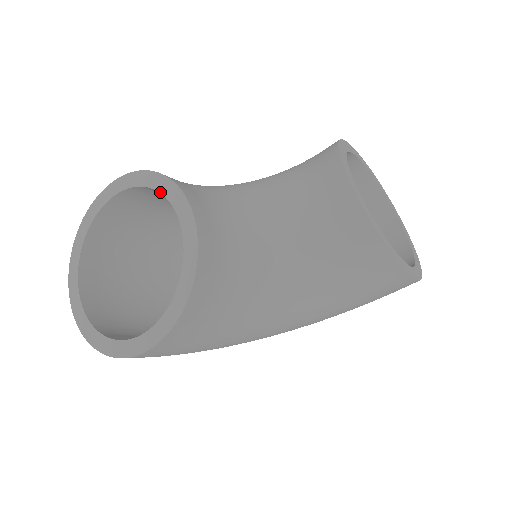
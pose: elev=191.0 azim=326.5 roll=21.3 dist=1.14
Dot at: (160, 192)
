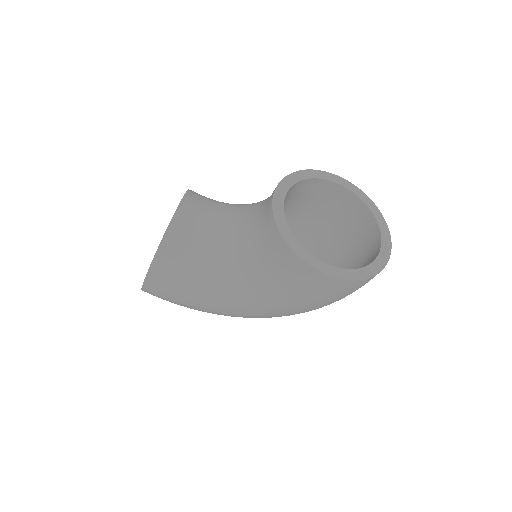
Dot at: occluded
